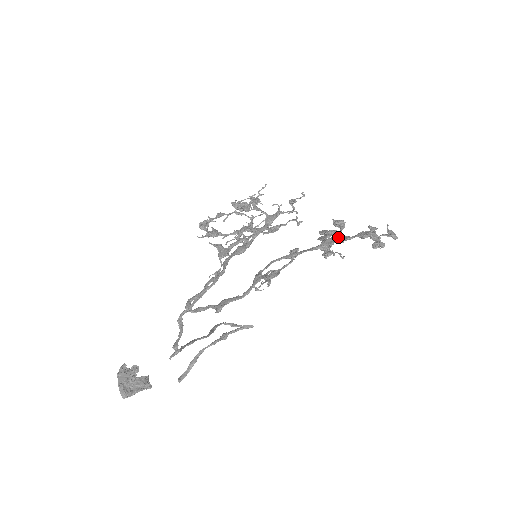
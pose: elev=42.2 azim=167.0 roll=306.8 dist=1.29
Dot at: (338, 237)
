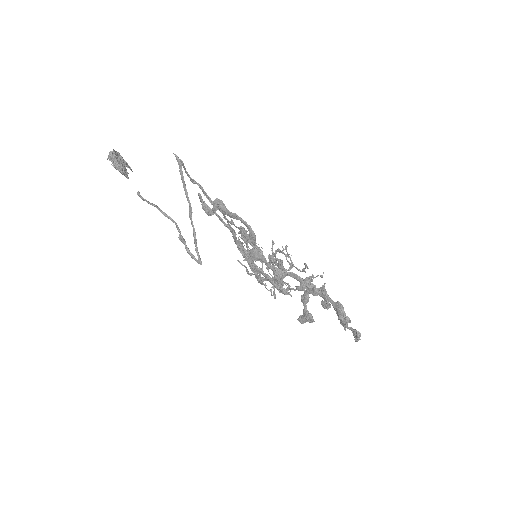
Dot at: (322, 289)
